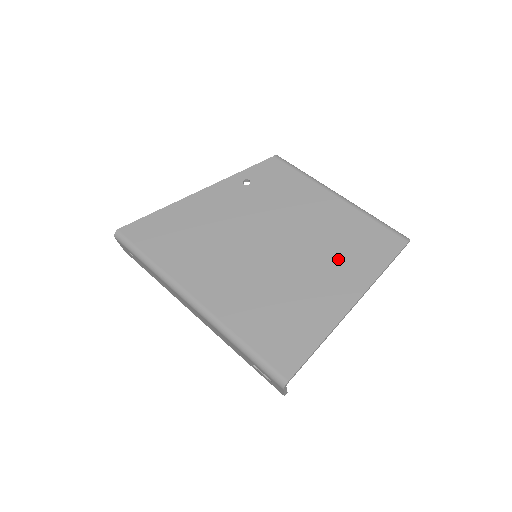
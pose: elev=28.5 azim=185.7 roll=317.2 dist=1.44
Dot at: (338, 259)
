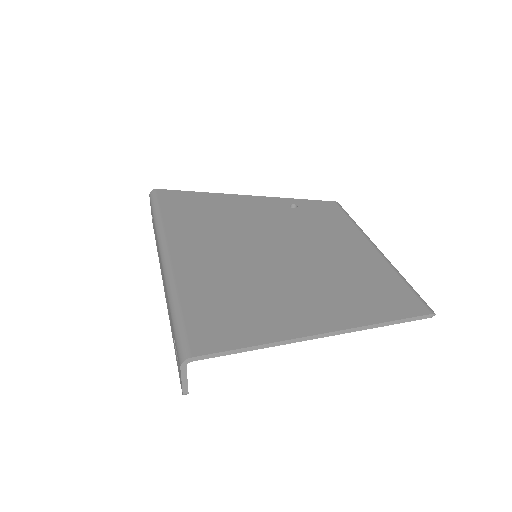
Dot at: (337, 290)
